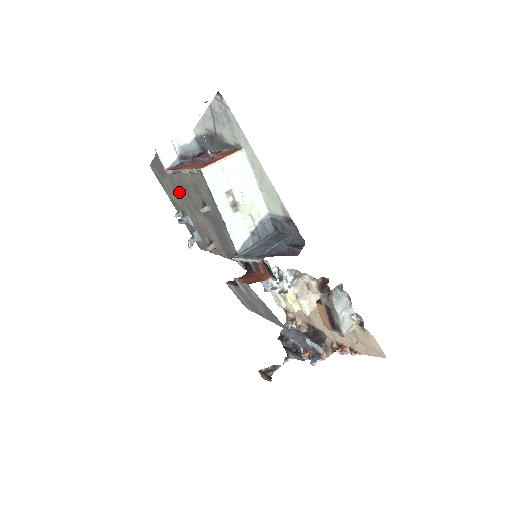
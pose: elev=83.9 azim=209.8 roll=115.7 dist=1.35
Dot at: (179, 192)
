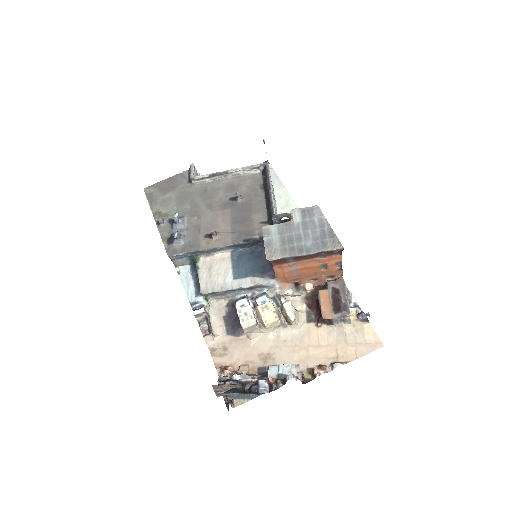
Dot at: (188, 199)
